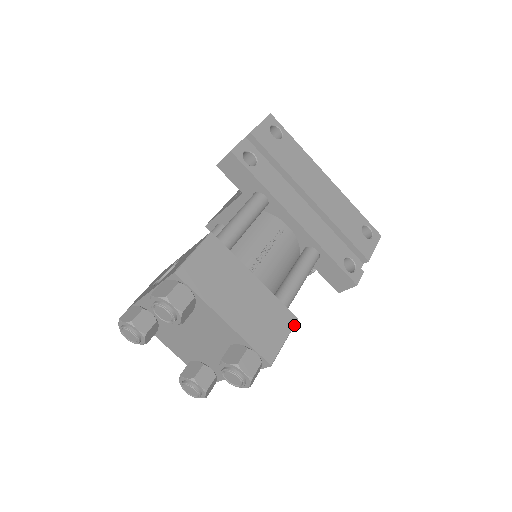
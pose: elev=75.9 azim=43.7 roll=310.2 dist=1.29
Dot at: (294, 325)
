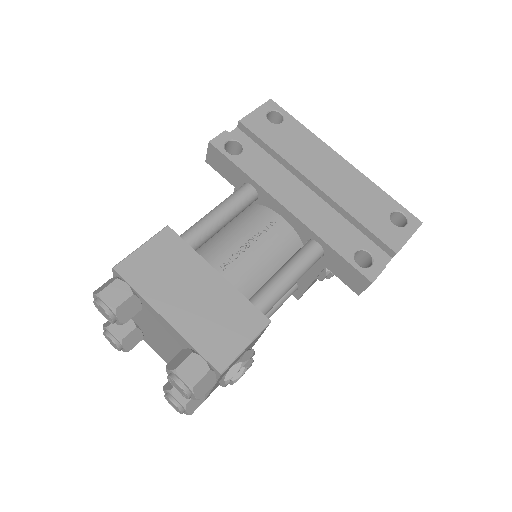
Dot at: (264, 328)
